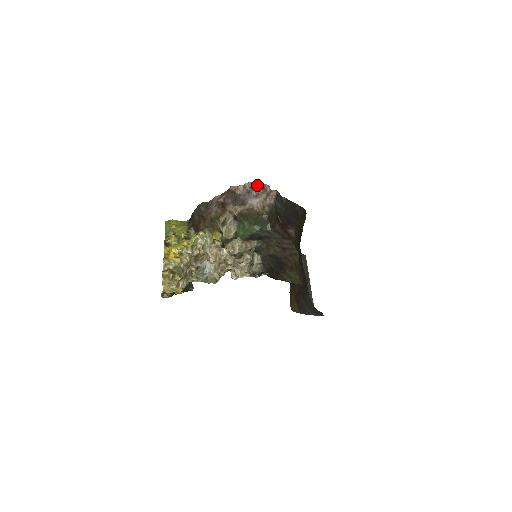
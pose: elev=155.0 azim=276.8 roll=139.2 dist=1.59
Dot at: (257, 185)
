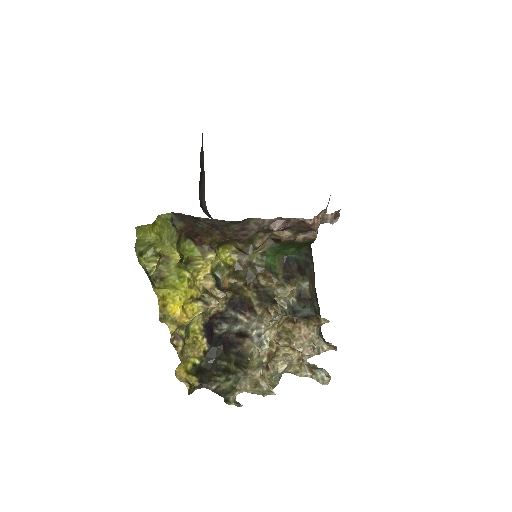
Dot at: (338, 213)
